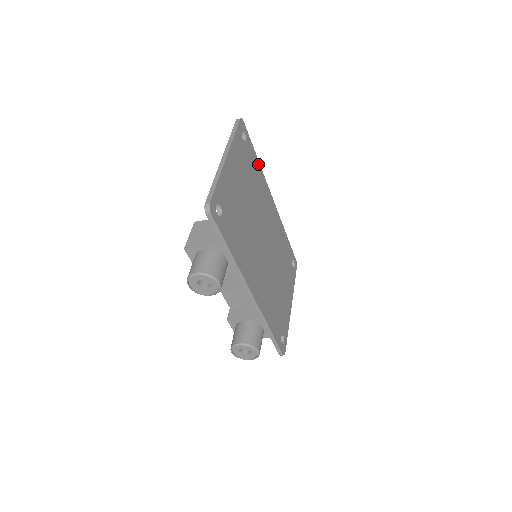
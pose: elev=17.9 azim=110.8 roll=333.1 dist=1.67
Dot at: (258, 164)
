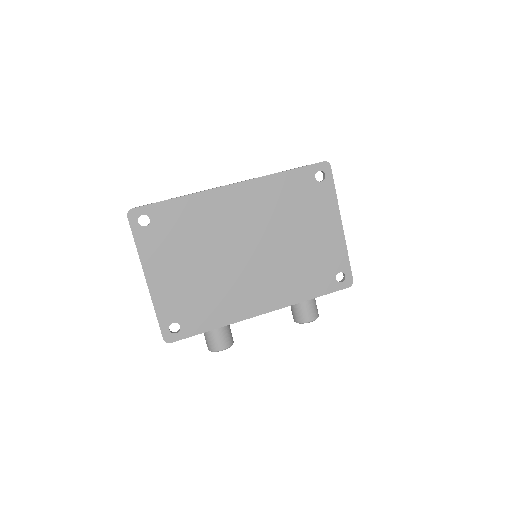
Dot at: (182, 200)
